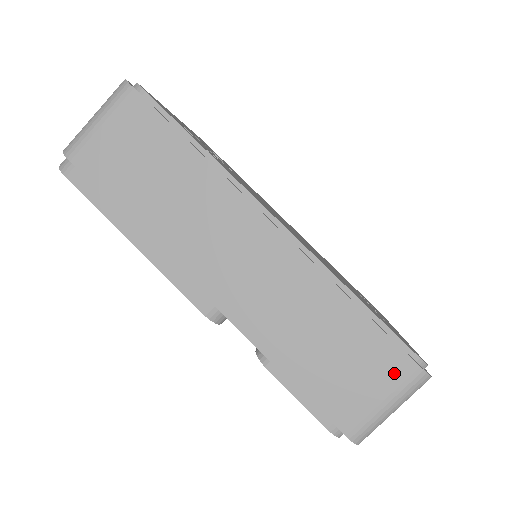
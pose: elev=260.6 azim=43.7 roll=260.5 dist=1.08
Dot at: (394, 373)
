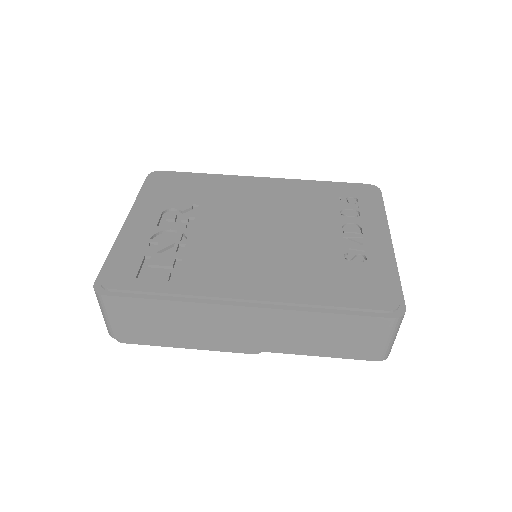
Dot at: (379, 328)
